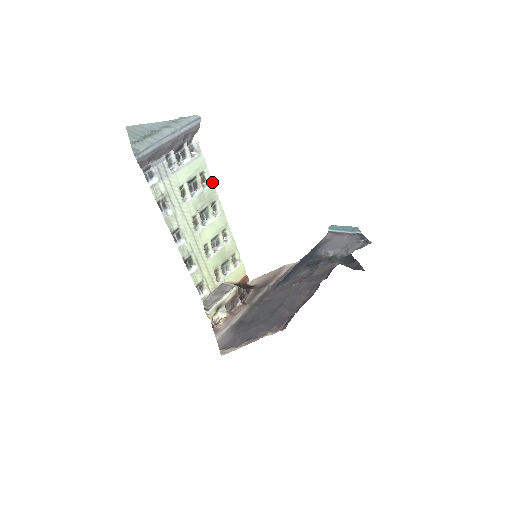
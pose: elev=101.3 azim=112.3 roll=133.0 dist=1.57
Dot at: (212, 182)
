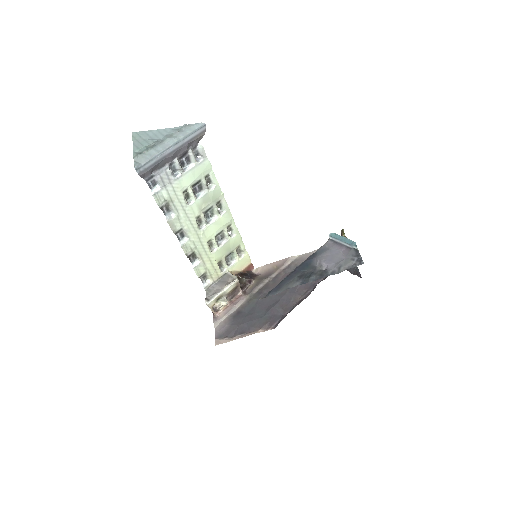
Dot at: (218, 183)
